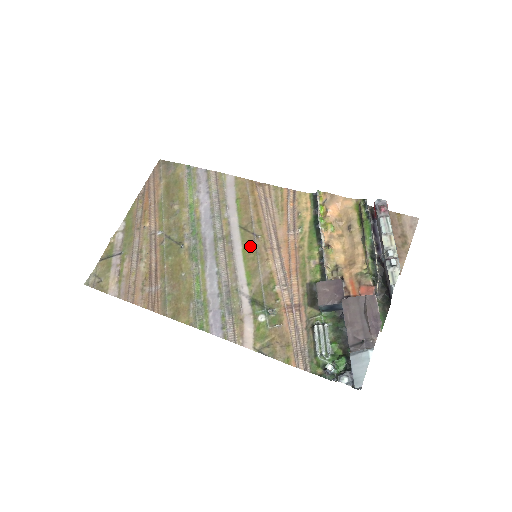
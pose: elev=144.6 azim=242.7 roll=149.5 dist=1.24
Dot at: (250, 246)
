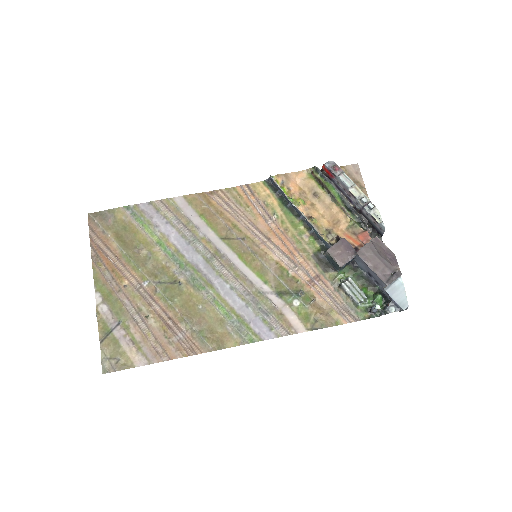
Dot at: (243, 251)
